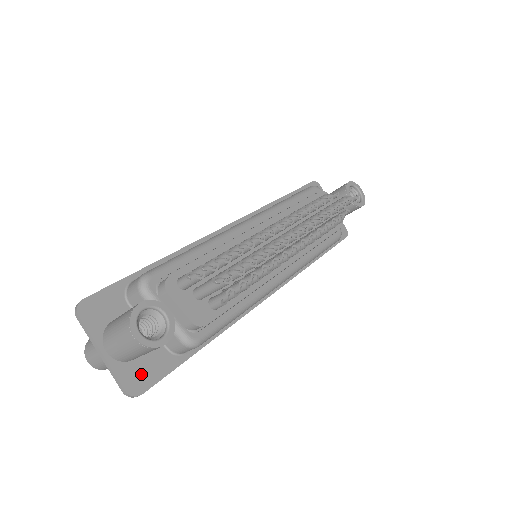
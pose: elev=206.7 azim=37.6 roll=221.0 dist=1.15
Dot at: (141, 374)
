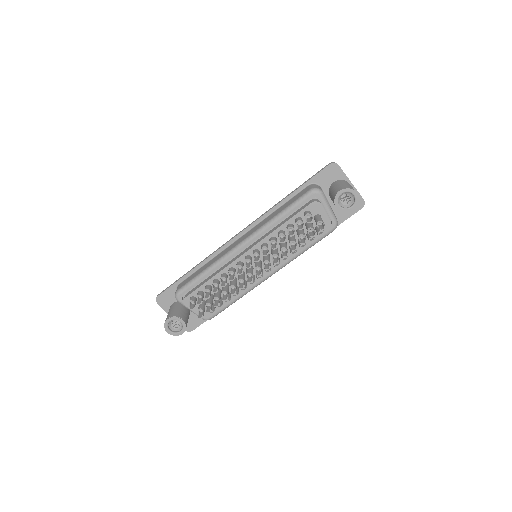
Dot at: (191, 323)
